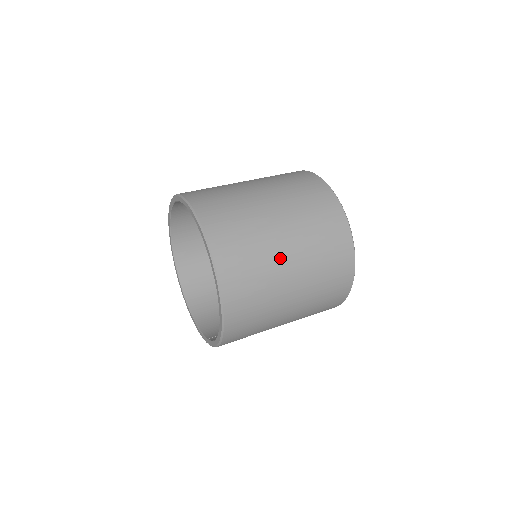
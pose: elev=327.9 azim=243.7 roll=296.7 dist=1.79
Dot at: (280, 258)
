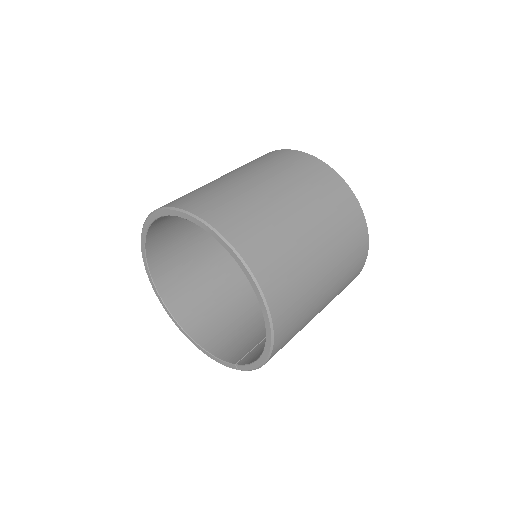
Dot at: (310, 249)
